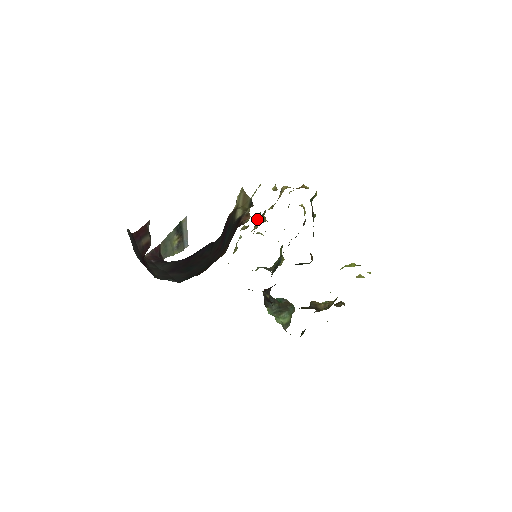
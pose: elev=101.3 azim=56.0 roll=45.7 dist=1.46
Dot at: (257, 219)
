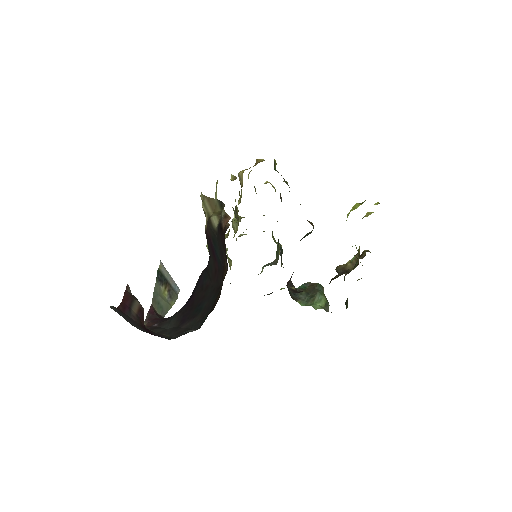
Dot at: (232, 222)
